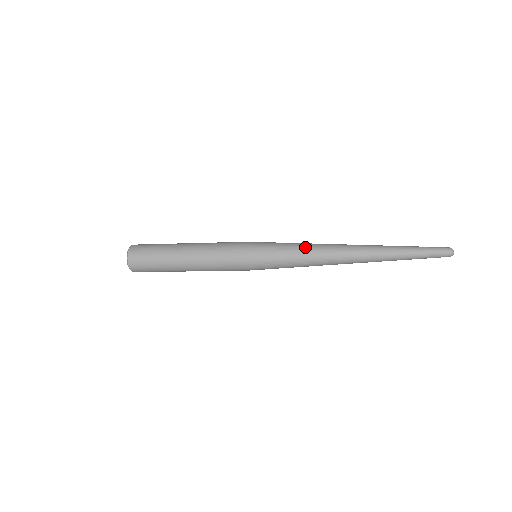
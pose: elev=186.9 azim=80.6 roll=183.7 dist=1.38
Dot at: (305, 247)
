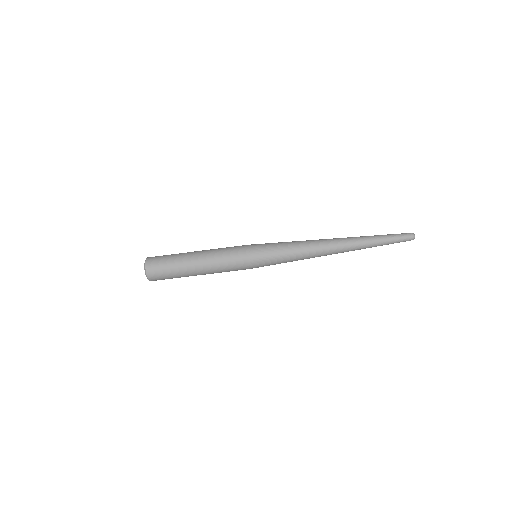
Dot at: (297, 243)
